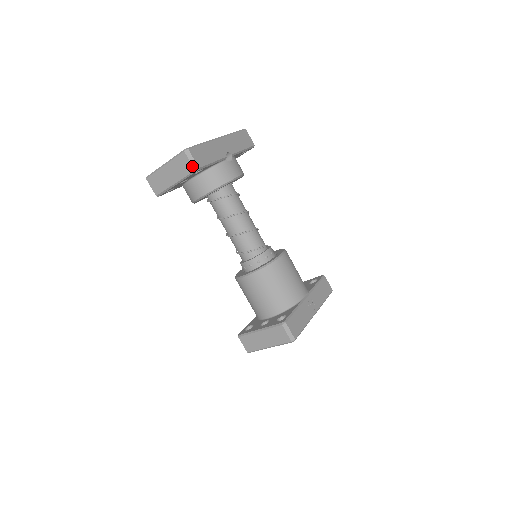
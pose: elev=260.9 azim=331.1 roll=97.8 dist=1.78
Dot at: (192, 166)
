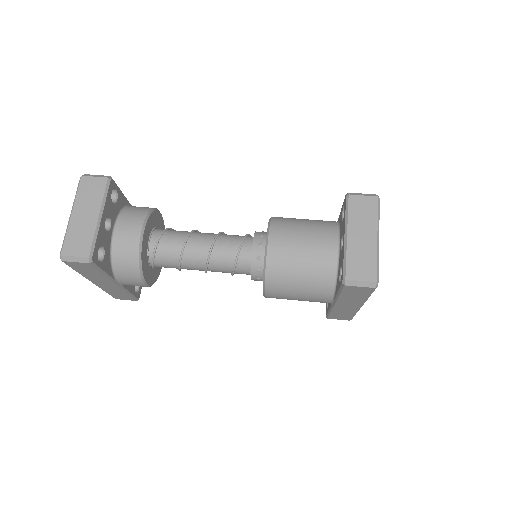
Dot at: (102, 178)
